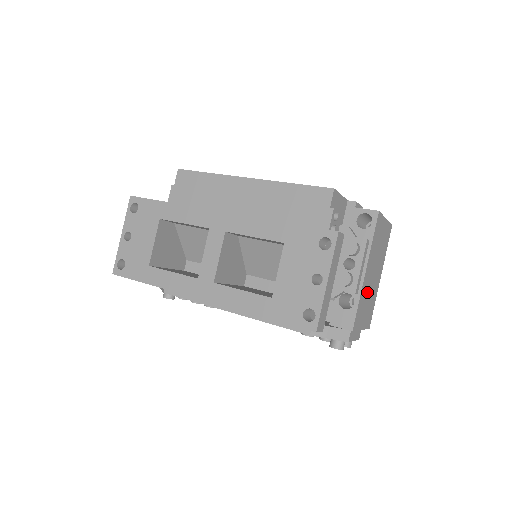
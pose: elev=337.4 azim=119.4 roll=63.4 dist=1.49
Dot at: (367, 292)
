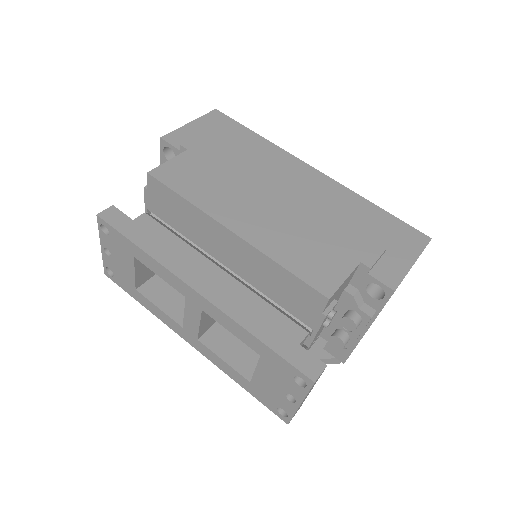
Dot at: occluded
